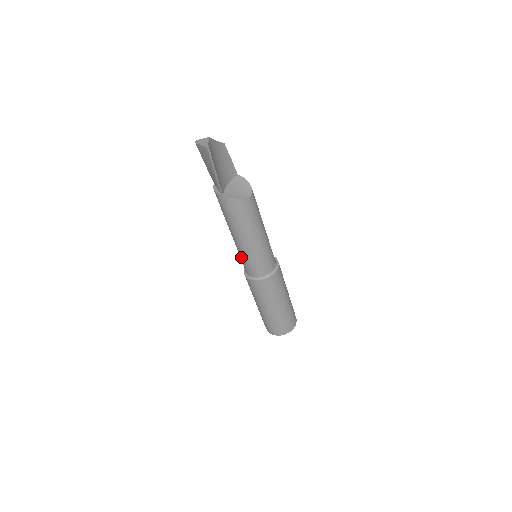
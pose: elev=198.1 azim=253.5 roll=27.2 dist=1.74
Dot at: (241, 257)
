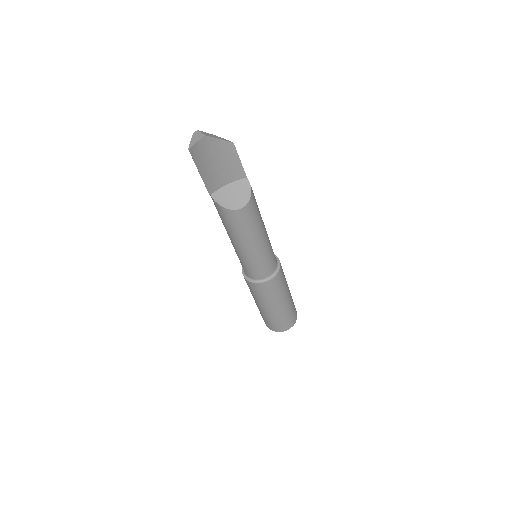
Dot at: occluded
